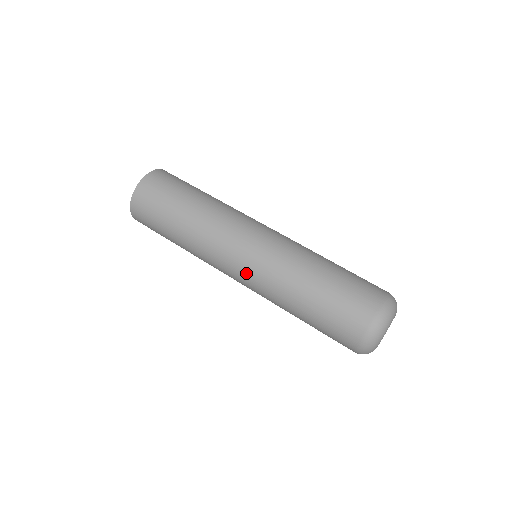
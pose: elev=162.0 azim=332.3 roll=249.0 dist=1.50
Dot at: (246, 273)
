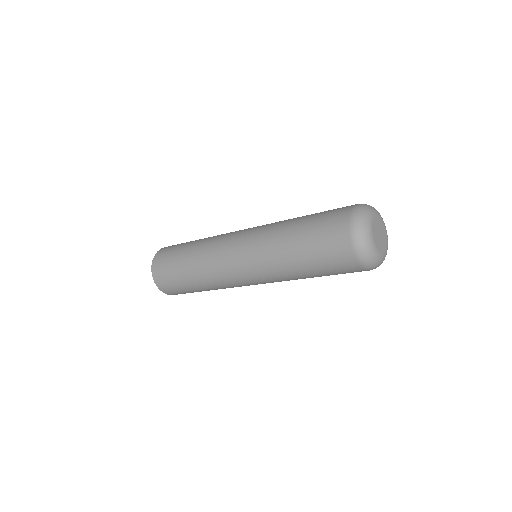
Dot at: occluded
